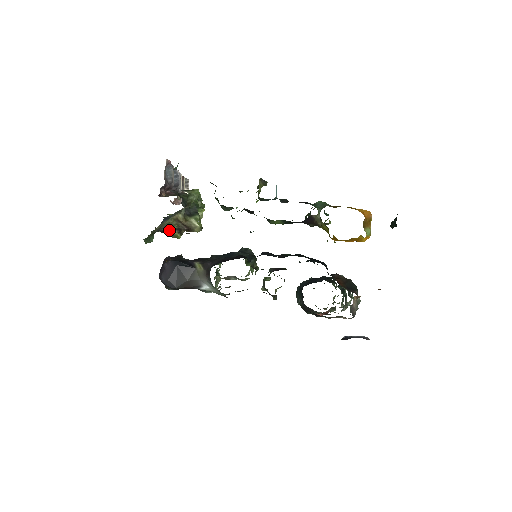
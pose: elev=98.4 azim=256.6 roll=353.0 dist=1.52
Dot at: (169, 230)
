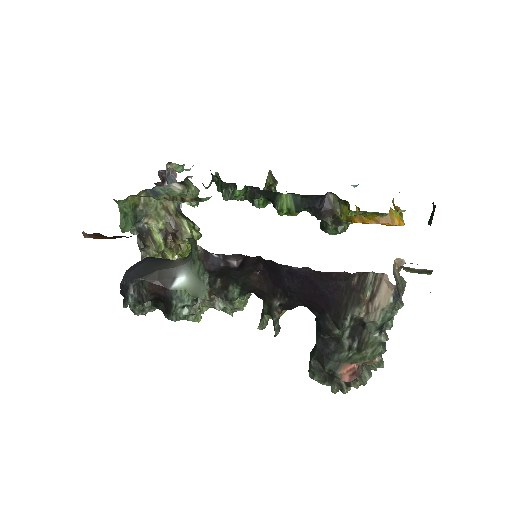
Dot at: (153, 232)
